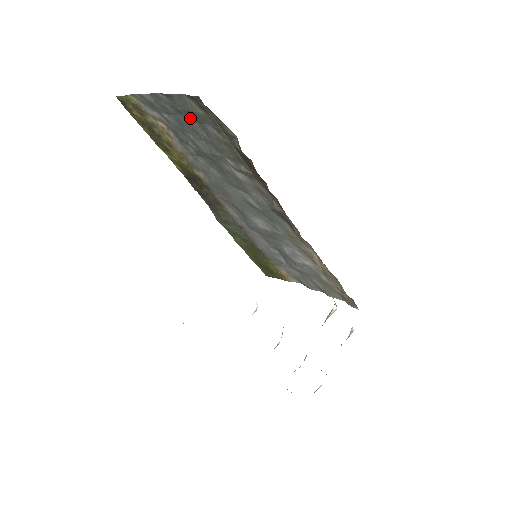
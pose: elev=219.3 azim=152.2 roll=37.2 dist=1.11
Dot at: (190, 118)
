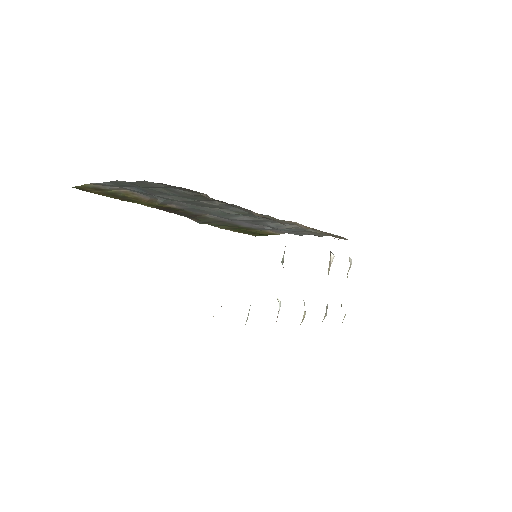
Dot at: (154, 188)
